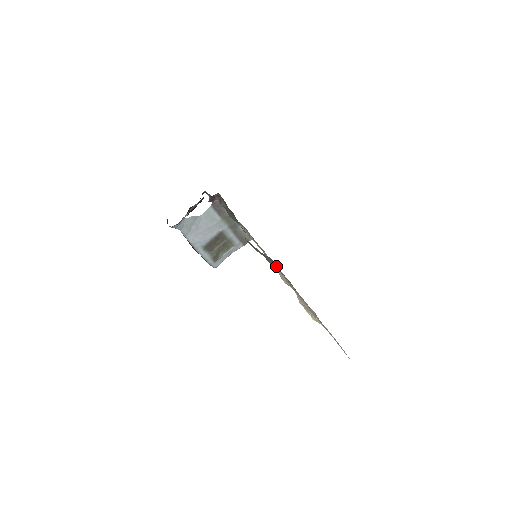
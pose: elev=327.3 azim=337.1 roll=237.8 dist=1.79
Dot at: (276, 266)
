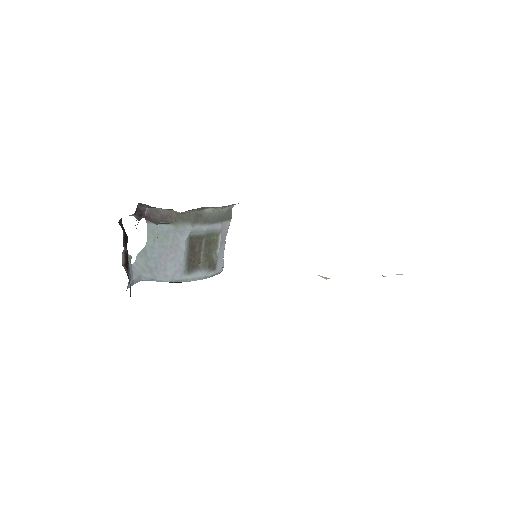
Dot at: occluded
